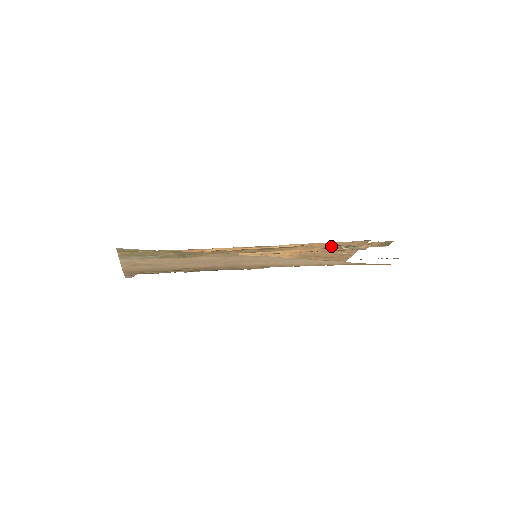
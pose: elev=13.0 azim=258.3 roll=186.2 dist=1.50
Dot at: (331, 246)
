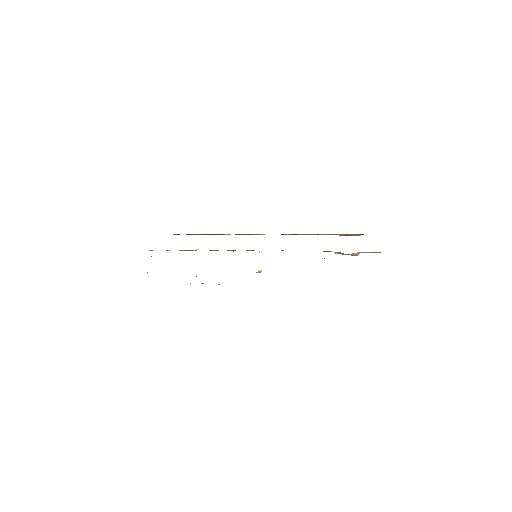
Dot at: occluded
